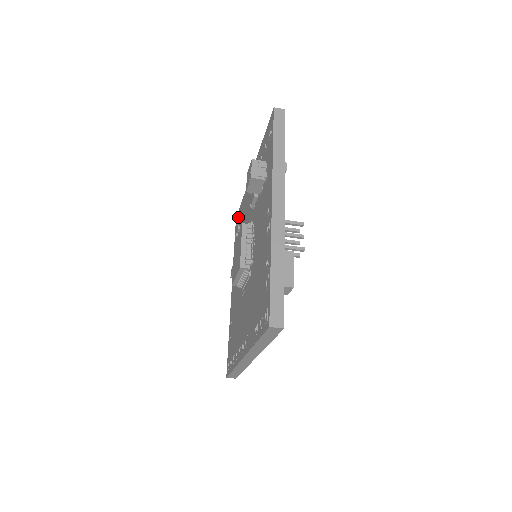
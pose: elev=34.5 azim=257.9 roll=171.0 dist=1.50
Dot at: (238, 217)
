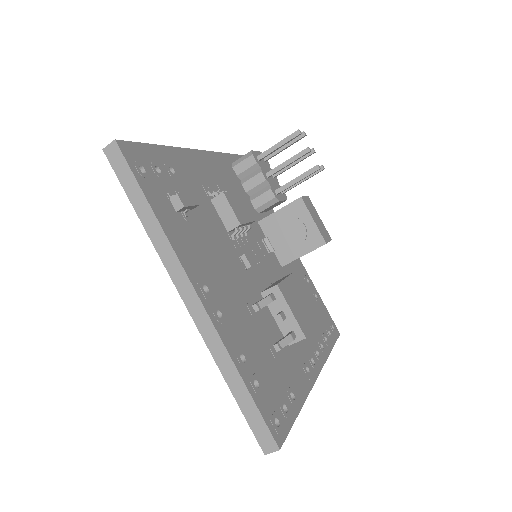
Dot at: occluded
